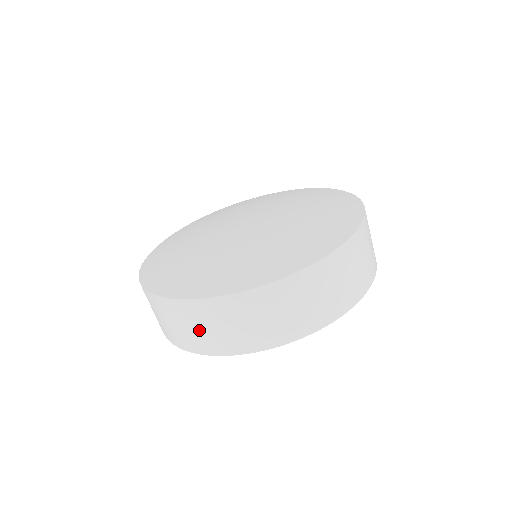
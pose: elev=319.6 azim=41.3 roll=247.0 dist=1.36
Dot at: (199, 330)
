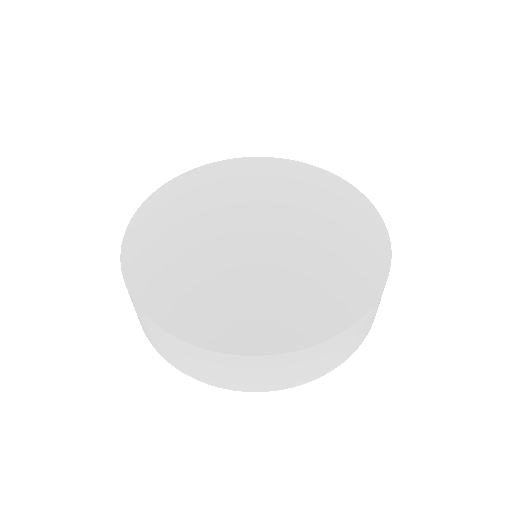
Dot at: occluded
